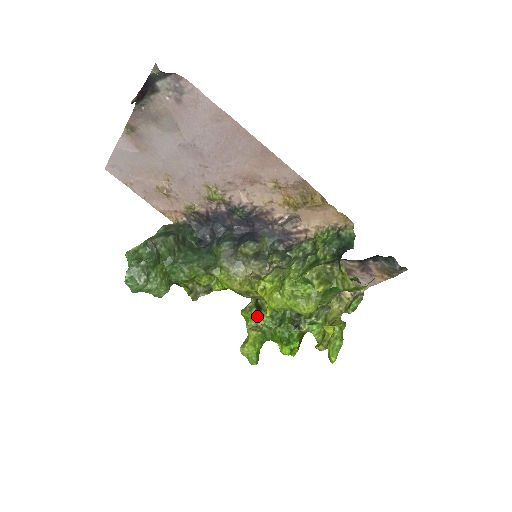
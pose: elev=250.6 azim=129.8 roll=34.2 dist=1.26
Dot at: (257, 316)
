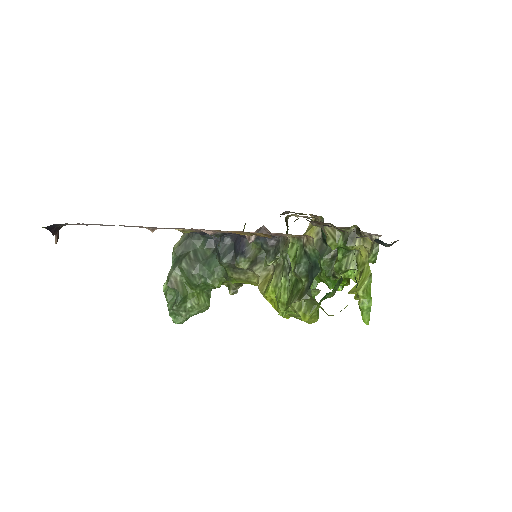
Dot at: occluded
